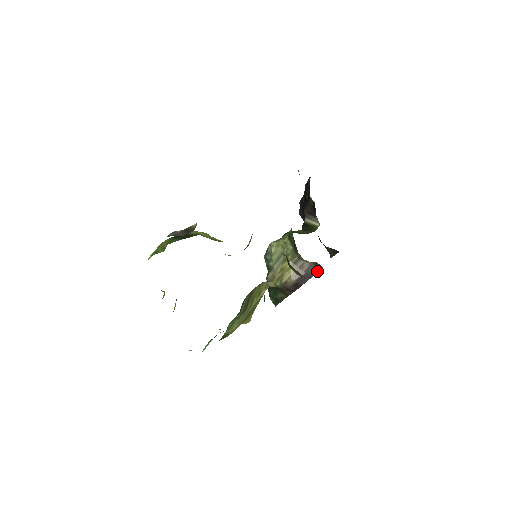
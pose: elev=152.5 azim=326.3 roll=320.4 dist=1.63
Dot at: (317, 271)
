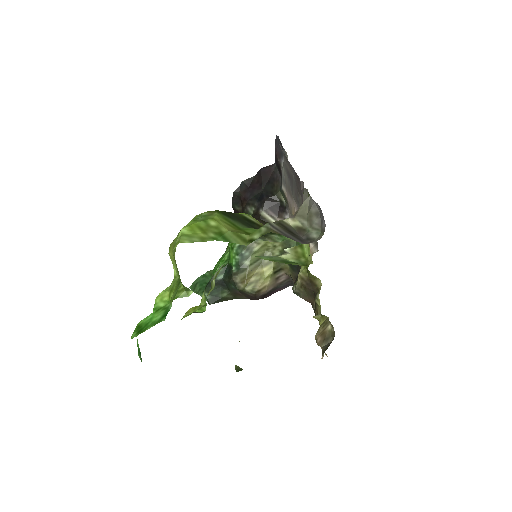
Dot at: (287, 286)
